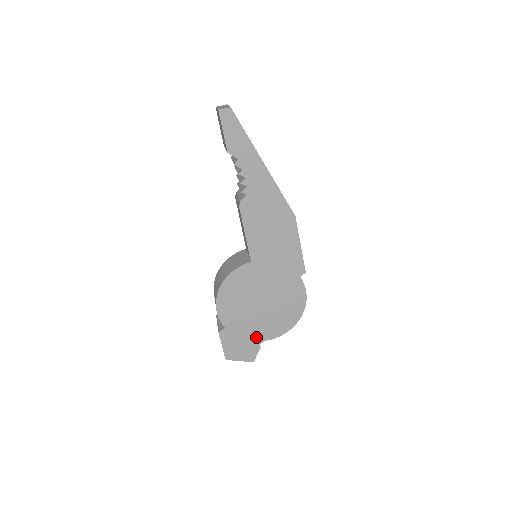
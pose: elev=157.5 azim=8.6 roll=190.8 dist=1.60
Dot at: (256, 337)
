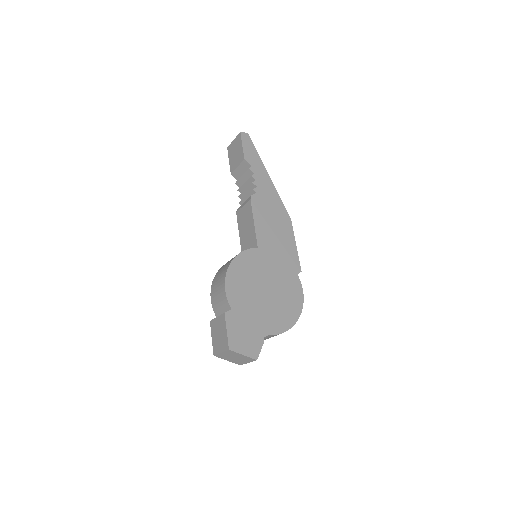
Dot at: (260, 328)
